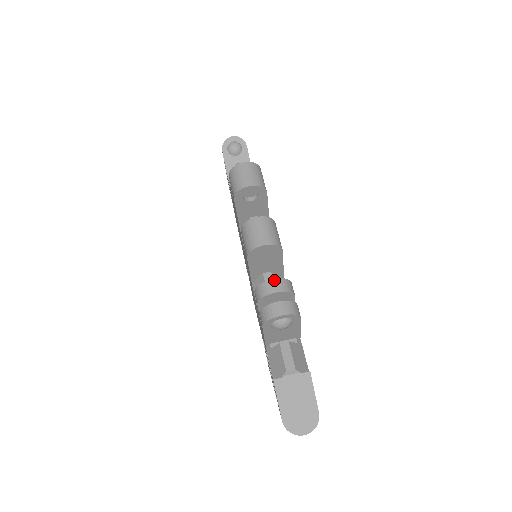
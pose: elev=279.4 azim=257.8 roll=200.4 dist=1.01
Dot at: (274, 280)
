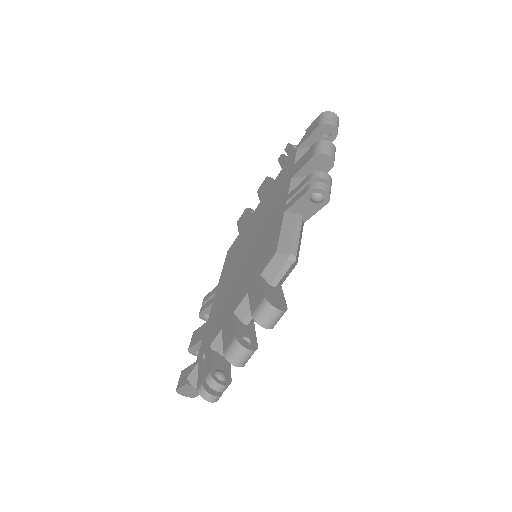
Dot at: (222, 386)
